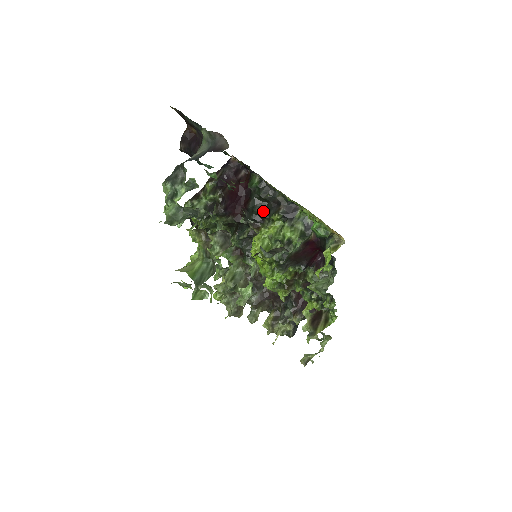
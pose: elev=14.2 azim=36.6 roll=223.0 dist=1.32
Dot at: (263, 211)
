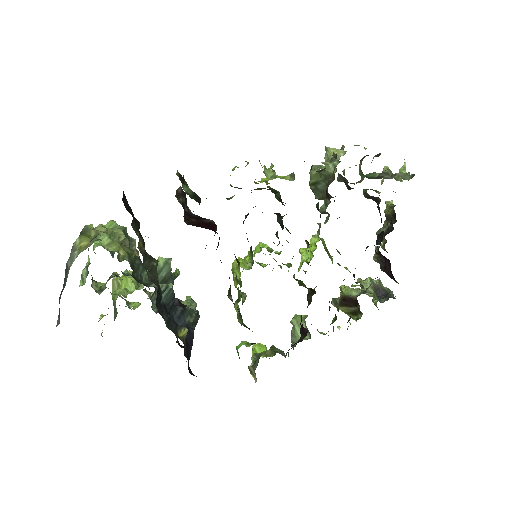
Dot at: occluded
